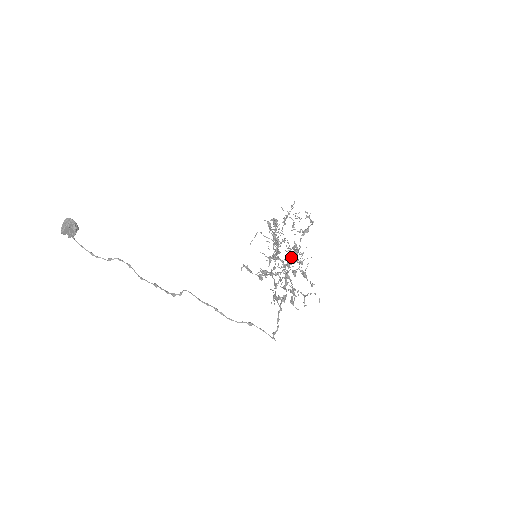
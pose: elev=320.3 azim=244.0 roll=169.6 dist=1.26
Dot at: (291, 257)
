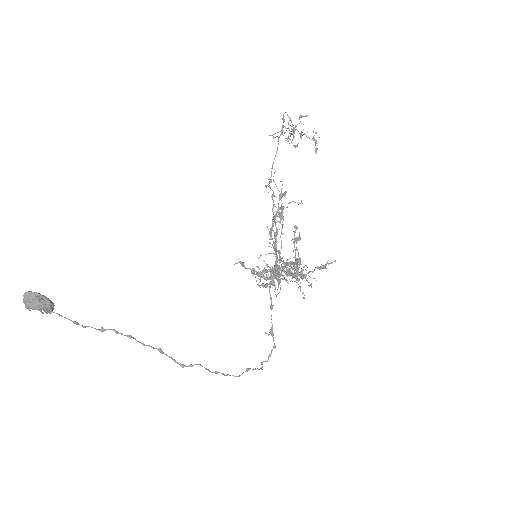
Dot at: (295, 276)
